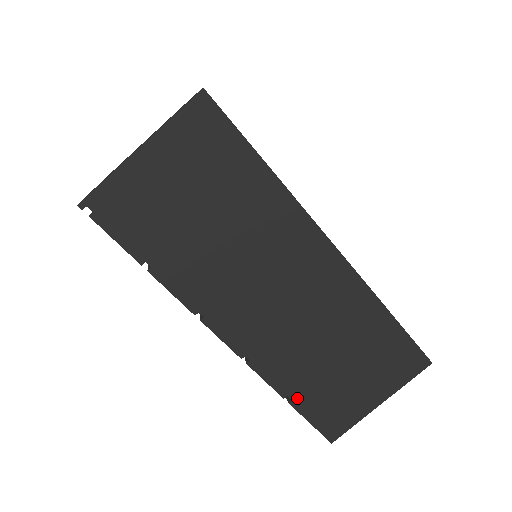
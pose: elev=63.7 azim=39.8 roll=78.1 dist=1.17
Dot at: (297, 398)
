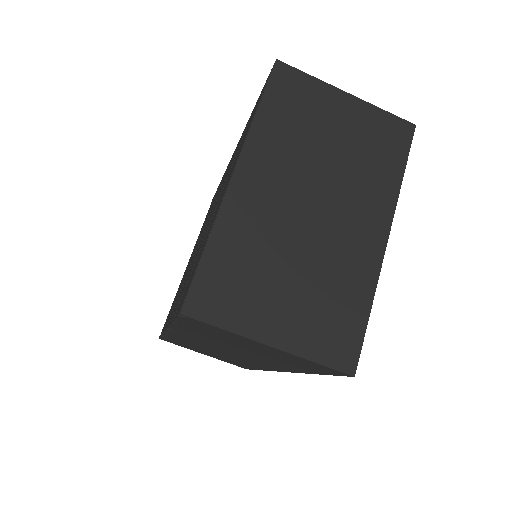
Dot at: (169, 338)
